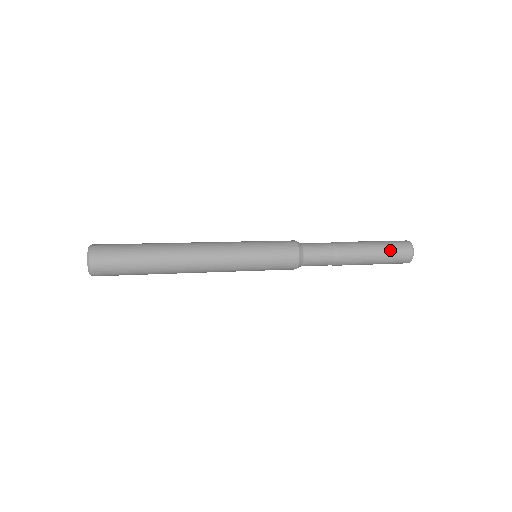
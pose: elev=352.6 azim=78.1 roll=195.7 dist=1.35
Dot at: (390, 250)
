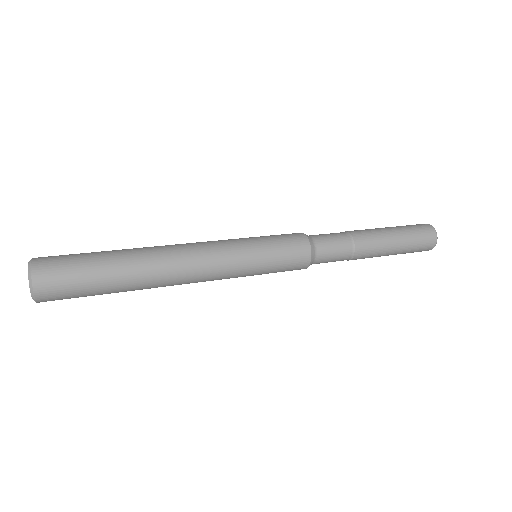
Dot at: (412, 237)
